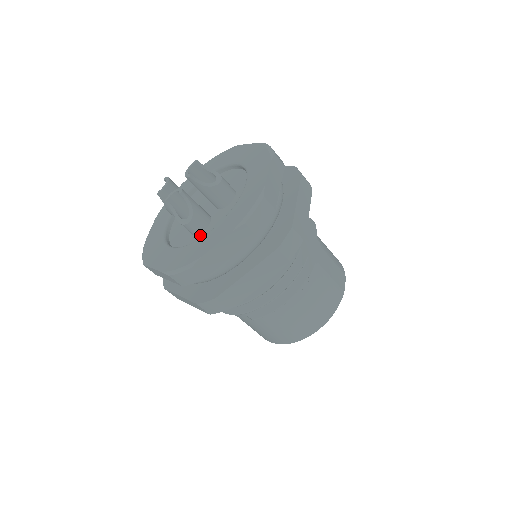
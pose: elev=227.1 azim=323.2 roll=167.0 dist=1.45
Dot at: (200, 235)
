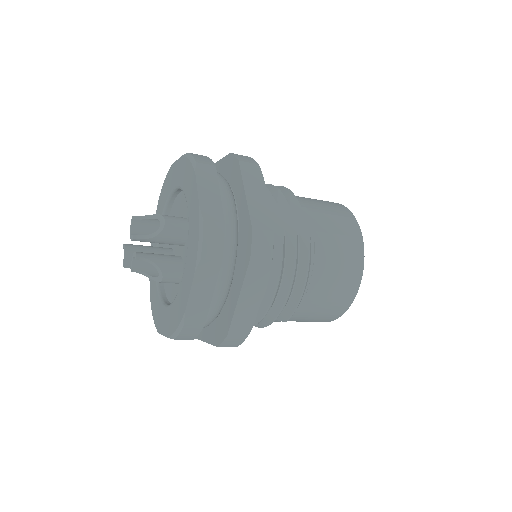
Dot at: occluded
